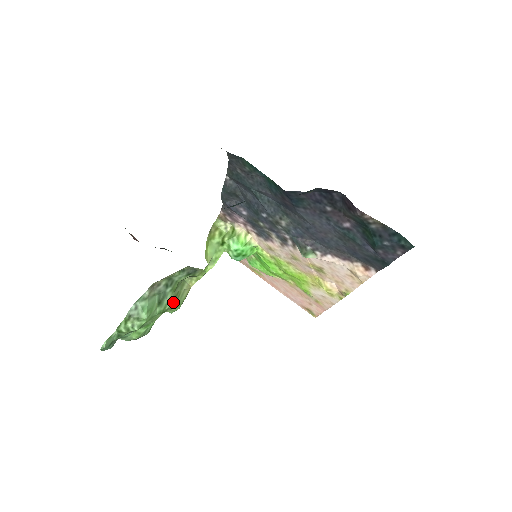
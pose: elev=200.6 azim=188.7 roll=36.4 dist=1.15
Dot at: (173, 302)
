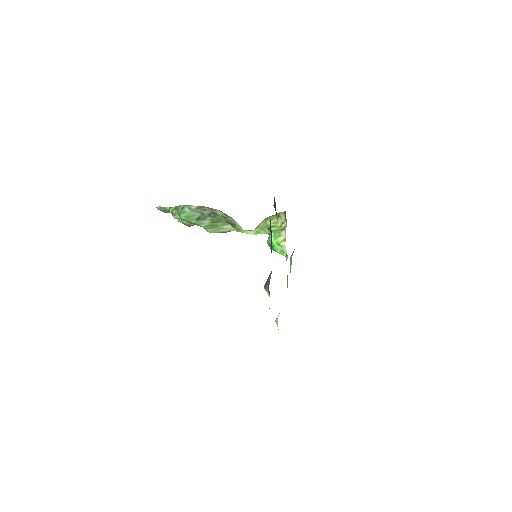
Dot at: (208, 226)
